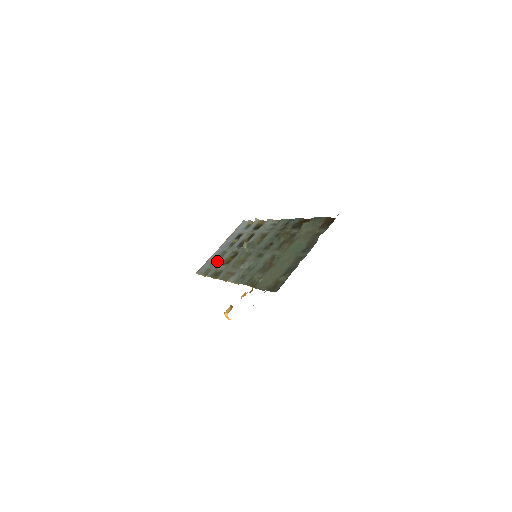
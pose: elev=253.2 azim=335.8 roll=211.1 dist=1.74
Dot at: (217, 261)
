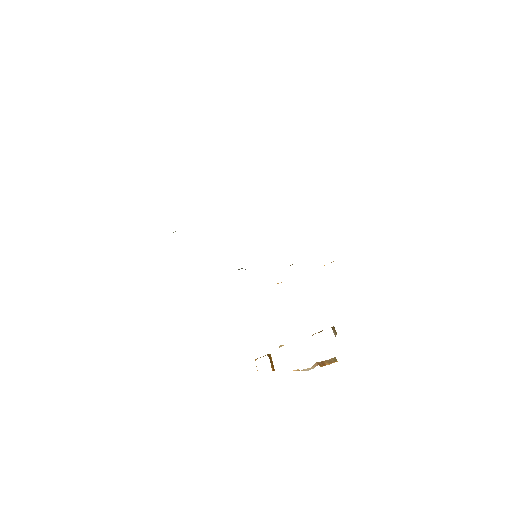
Dot at: occluded
